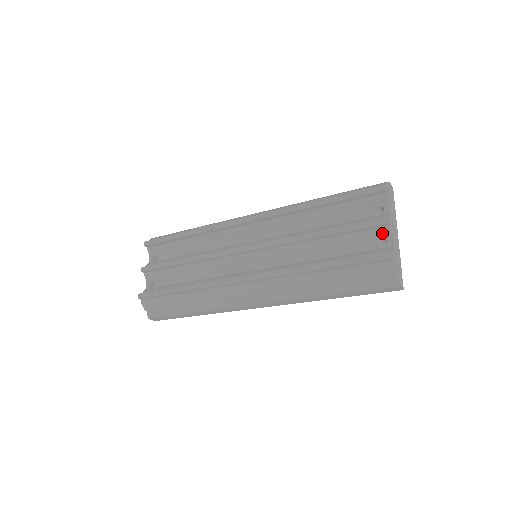
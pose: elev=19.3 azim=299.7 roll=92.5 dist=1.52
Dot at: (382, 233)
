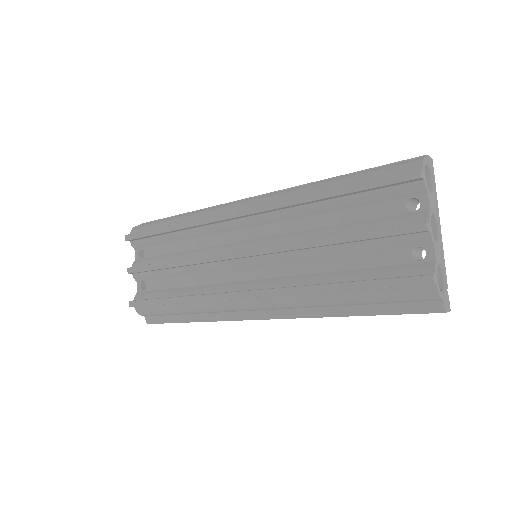
Dot at: (418, 241)
